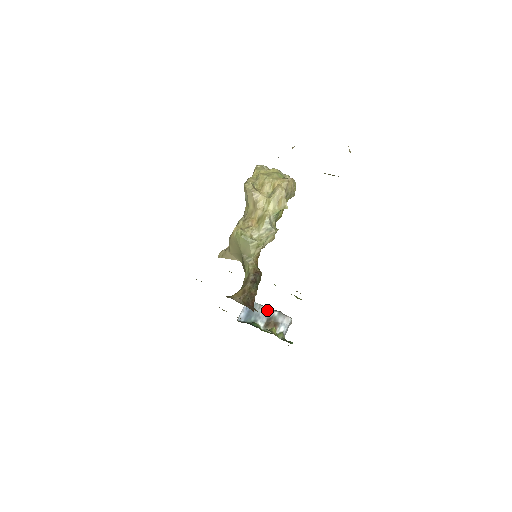
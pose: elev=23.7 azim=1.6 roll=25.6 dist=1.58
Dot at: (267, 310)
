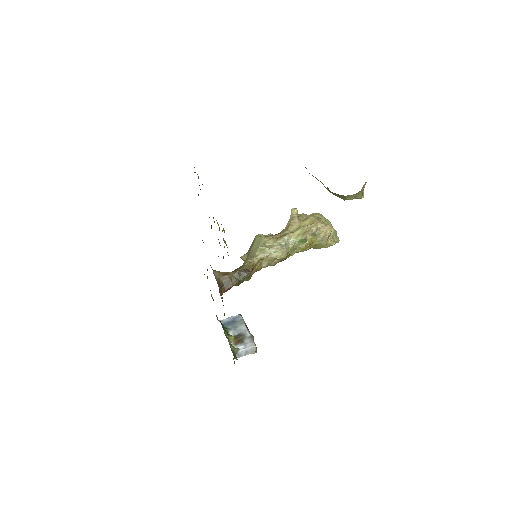
Dot at: (245, 328)
